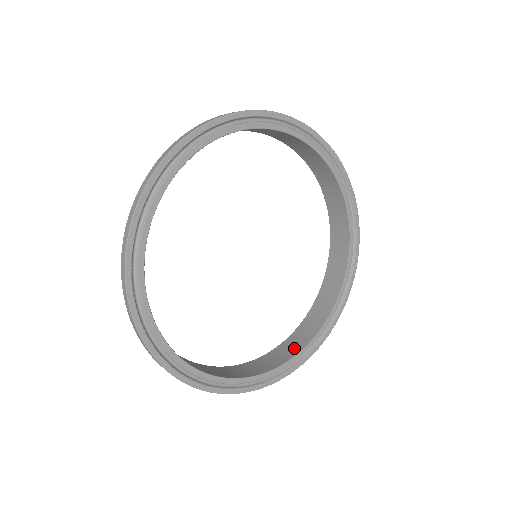
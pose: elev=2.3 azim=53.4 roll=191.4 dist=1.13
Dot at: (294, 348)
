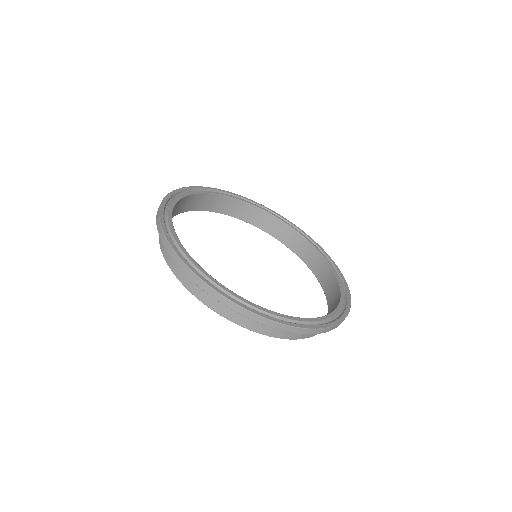
Dot at: occluded
